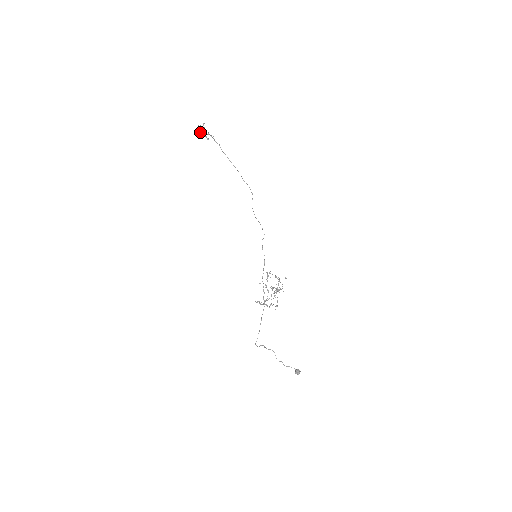
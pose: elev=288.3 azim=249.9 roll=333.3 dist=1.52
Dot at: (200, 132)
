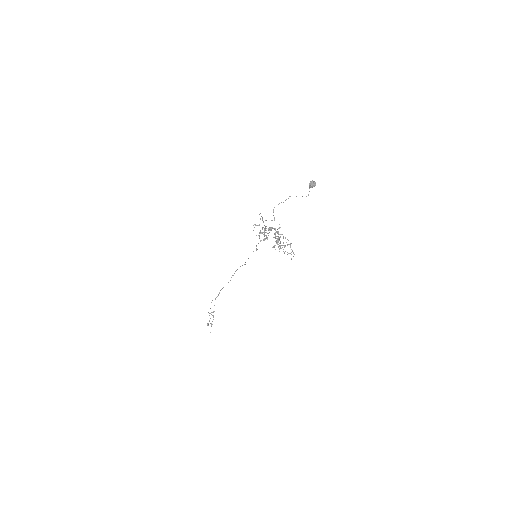
Dot at: occluded
